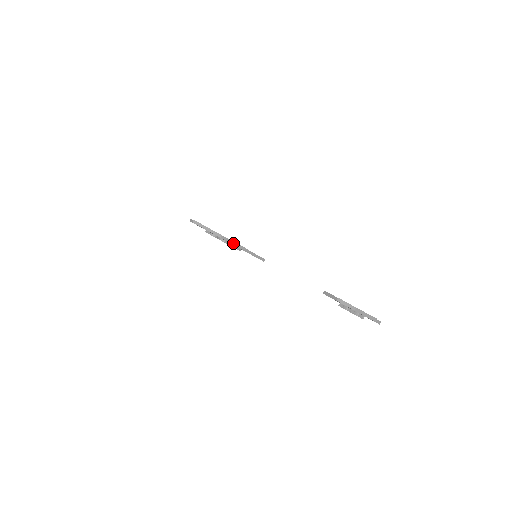
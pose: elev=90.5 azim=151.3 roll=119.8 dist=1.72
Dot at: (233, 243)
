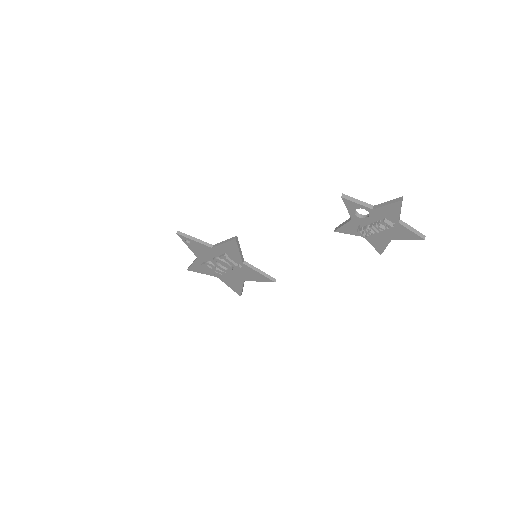
Dot at: (224, 242)
